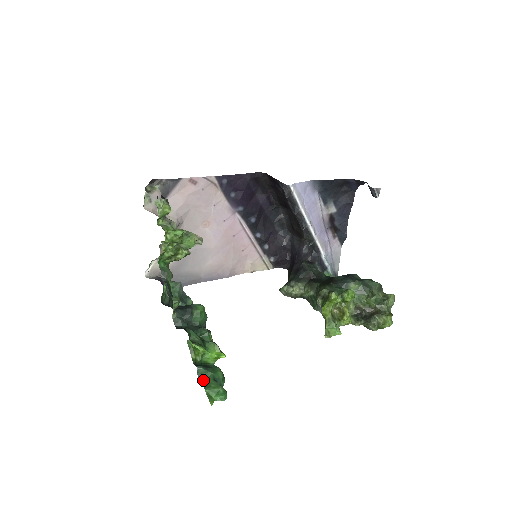
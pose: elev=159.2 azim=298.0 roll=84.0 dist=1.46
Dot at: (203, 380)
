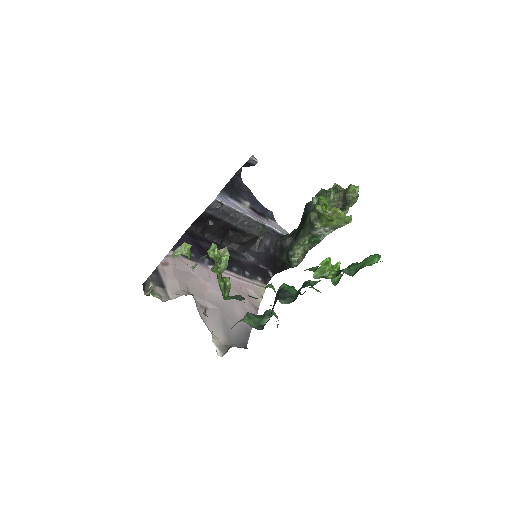
Dot at: (355, 272)
